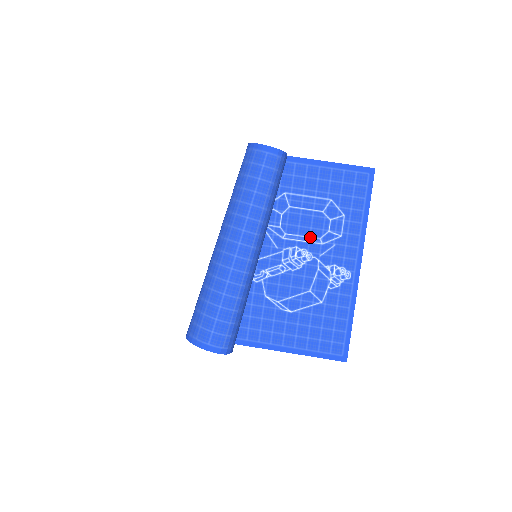
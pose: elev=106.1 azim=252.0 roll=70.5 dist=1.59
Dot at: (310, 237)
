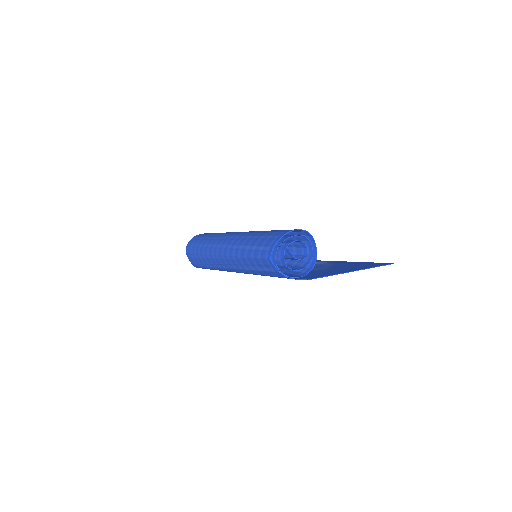
Dot at: occluded
